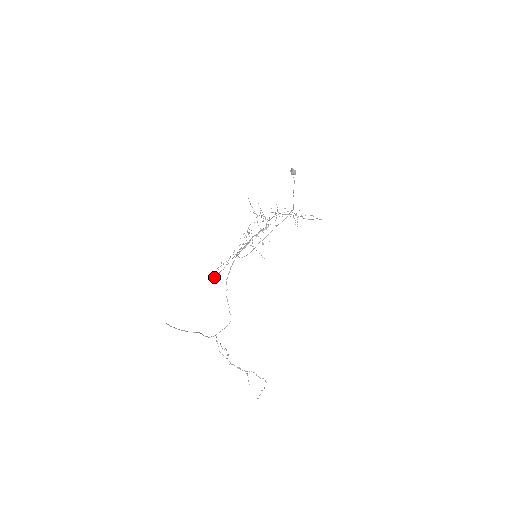
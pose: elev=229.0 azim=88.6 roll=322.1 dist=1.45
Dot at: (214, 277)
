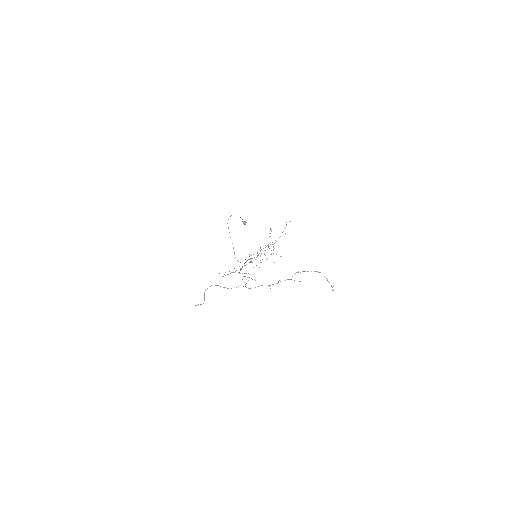
Dot at: occluded
